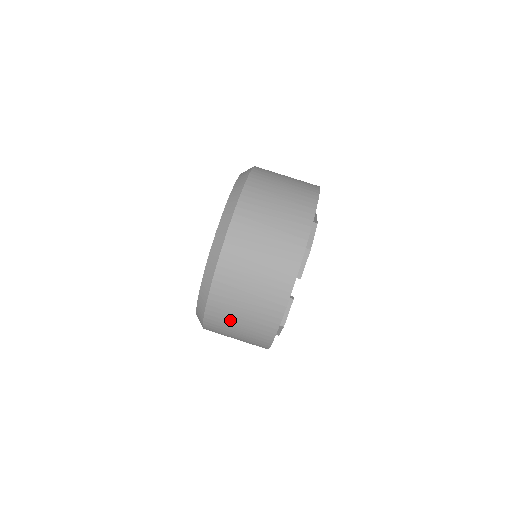
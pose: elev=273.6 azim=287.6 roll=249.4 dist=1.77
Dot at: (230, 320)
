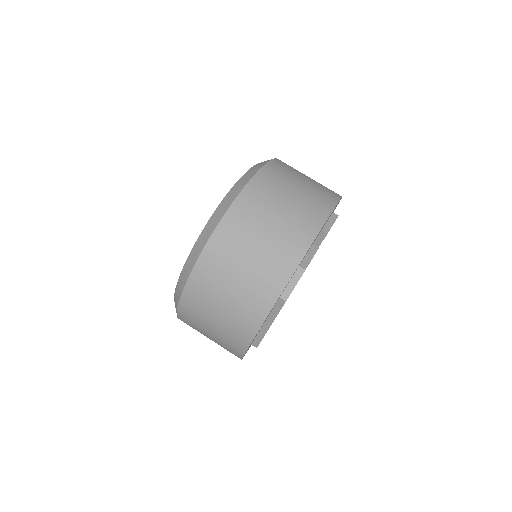
Dot at: (256, 224)
